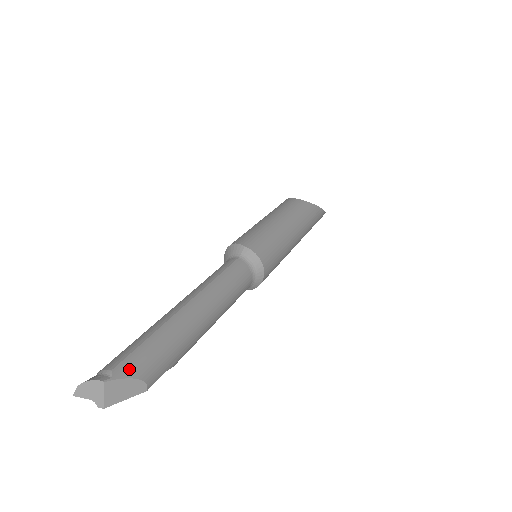
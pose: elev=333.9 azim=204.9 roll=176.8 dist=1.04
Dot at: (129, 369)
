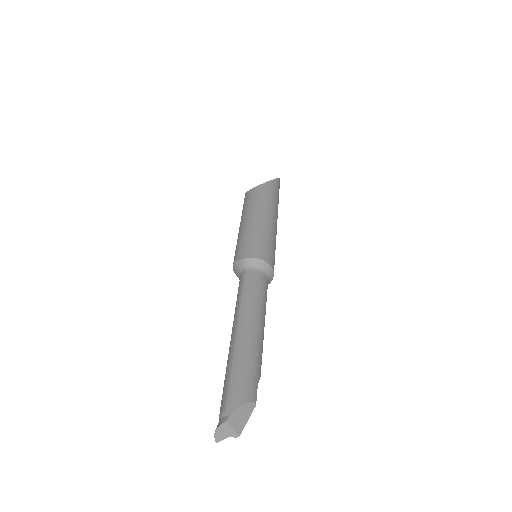
Dot at: (235, 402)
